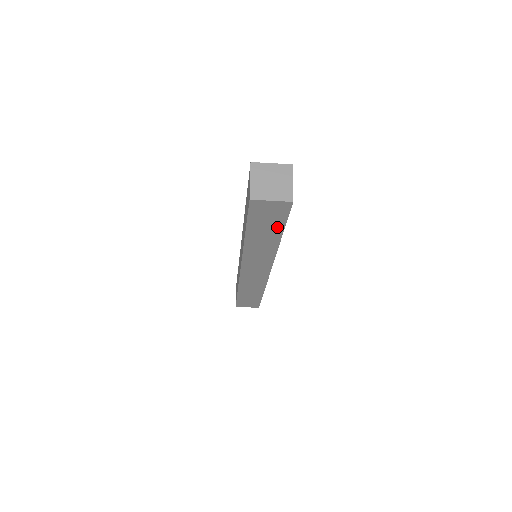
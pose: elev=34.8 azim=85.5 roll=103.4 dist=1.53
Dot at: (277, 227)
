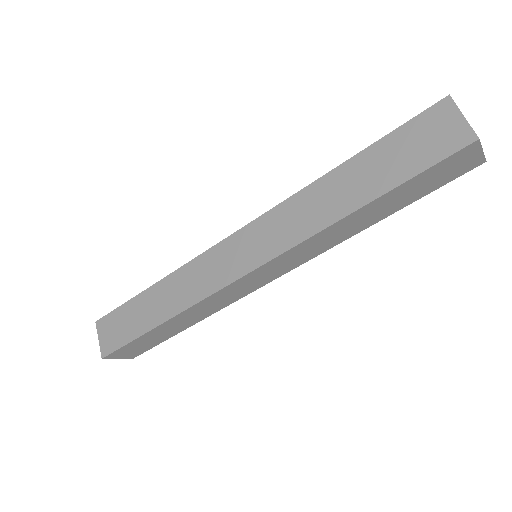
Dot at: (411, 198)
